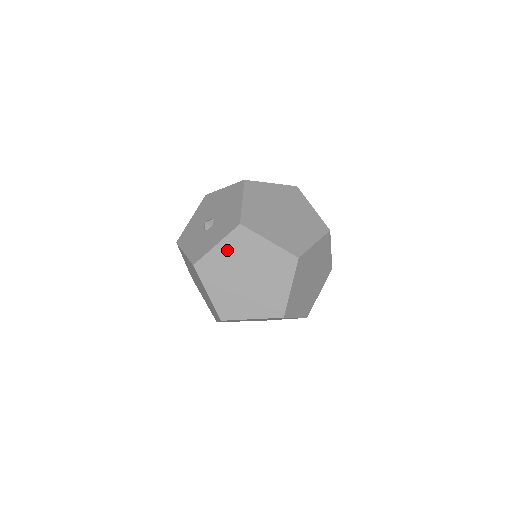
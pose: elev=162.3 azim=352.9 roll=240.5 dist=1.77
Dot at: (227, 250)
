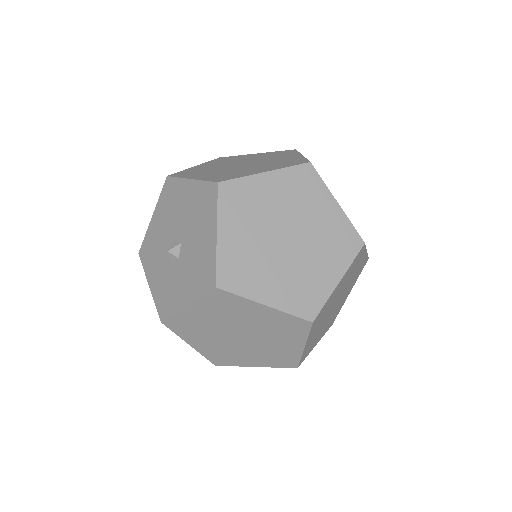
Dot at: (204, 311)
